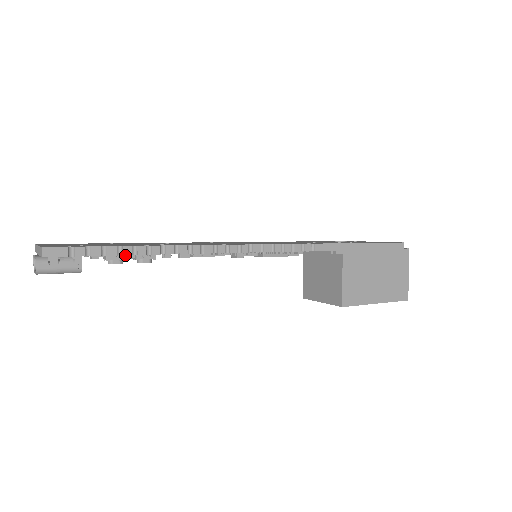
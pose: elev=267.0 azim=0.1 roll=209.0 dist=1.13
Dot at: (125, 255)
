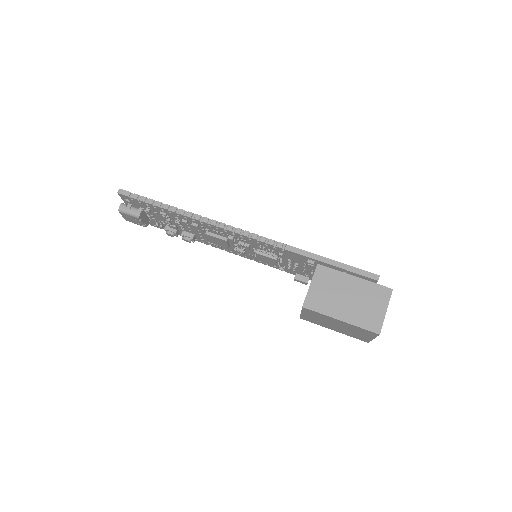
Dot at: (161, 211)
